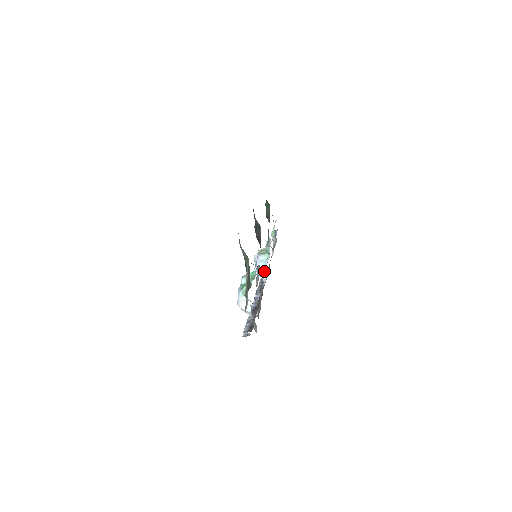
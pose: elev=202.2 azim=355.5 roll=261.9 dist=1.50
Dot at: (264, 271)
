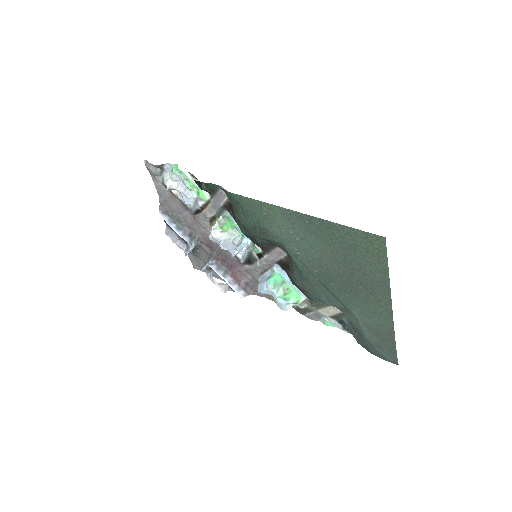
Dot at: (241, 247)
